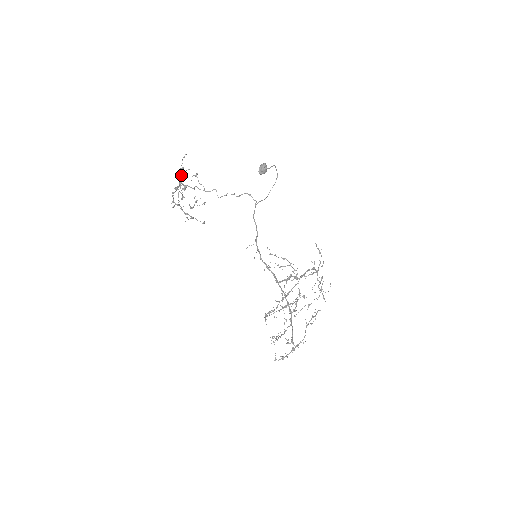
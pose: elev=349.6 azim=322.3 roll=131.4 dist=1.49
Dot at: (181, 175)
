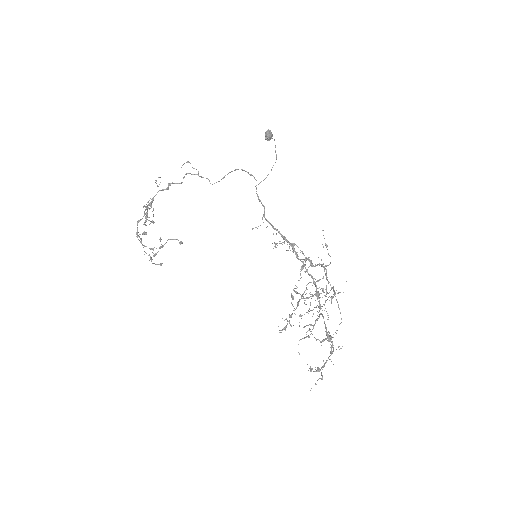
Dot at: occluded
